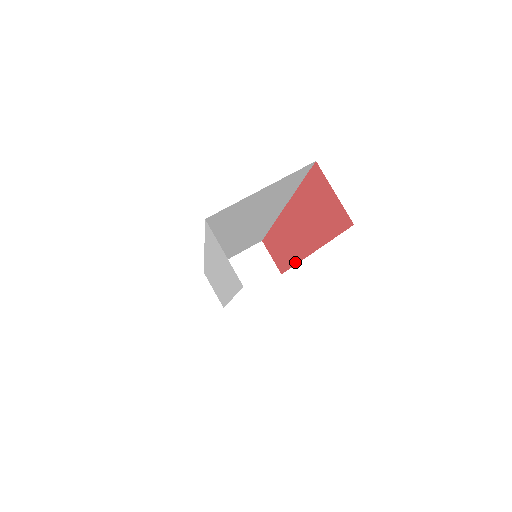
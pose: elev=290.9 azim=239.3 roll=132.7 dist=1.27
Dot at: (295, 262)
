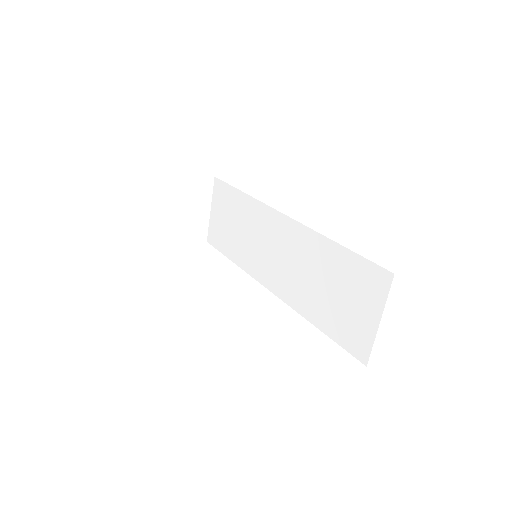
Dot at: (255, 200)
